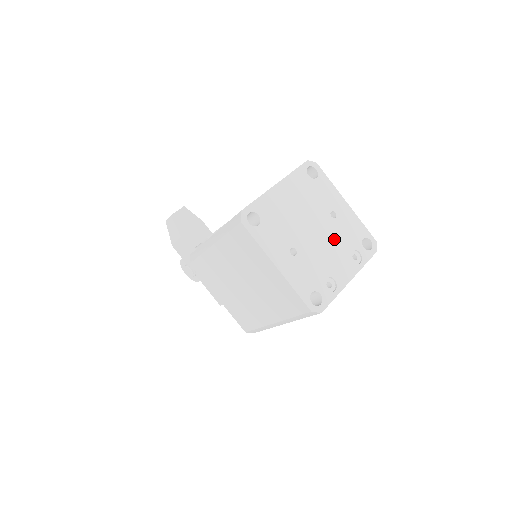
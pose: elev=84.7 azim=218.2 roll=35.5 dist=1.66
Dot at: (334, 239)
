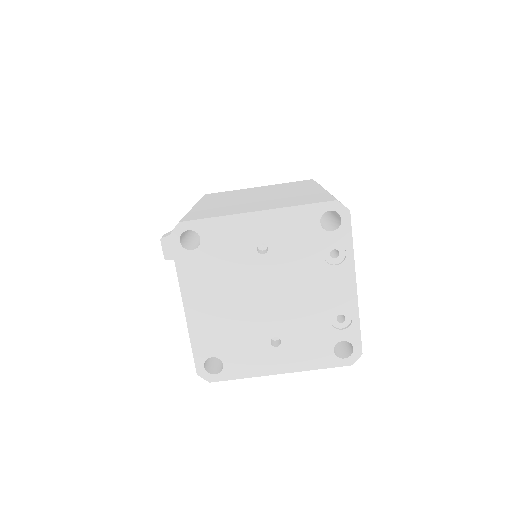
Dot at: (293, 273)
